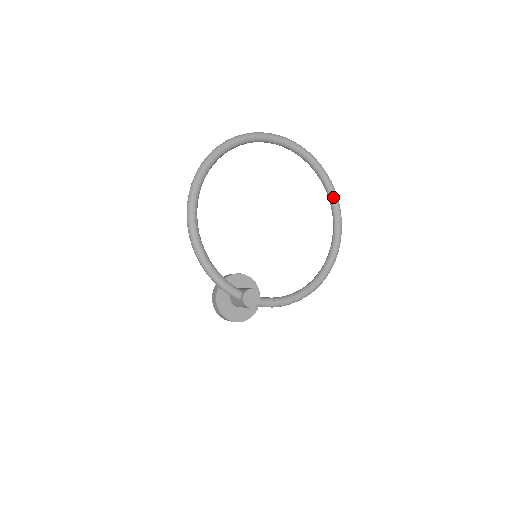
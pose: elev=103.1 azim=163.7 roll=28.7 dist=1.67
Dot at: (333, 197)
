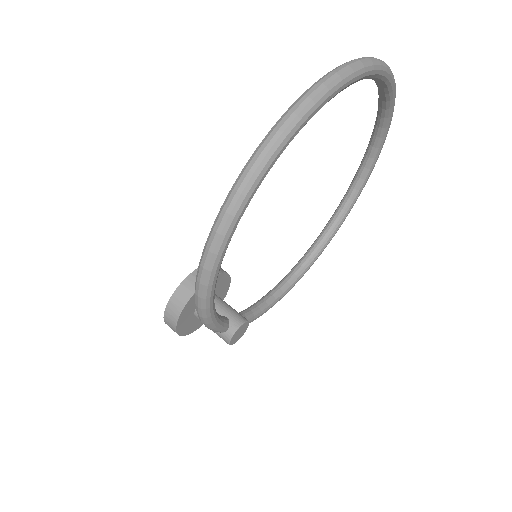
Dot at: (371, 167)
